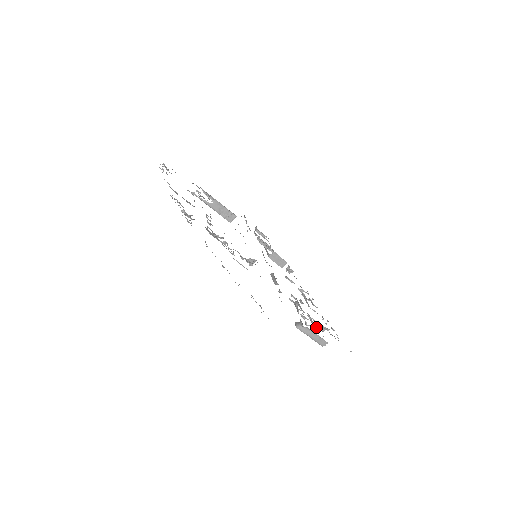
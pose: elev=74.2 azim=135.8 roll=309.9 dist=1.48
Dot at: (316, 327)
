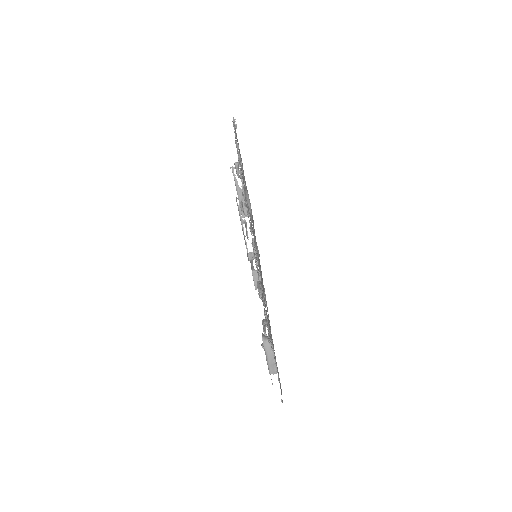
Dot at: occluded
